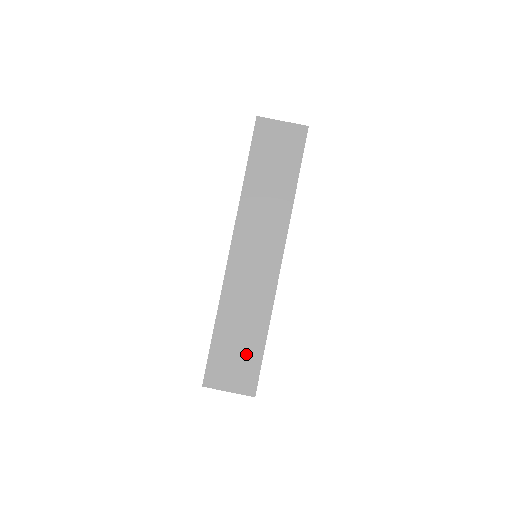
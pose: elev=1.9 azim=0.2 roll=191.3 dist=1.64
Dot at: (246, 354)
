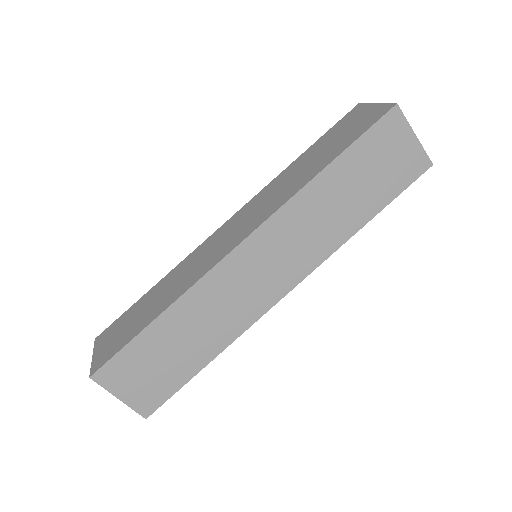
Dot at: (170, 369)
